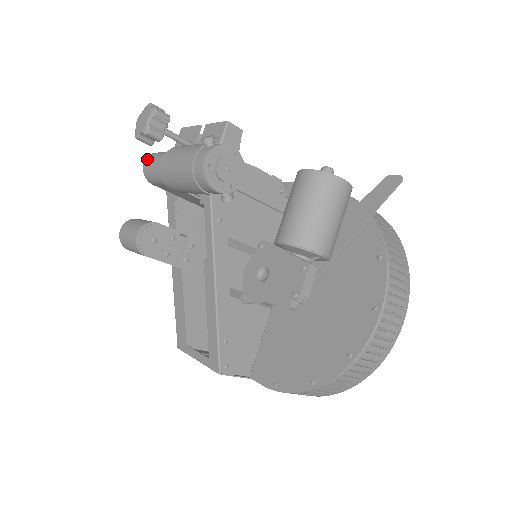
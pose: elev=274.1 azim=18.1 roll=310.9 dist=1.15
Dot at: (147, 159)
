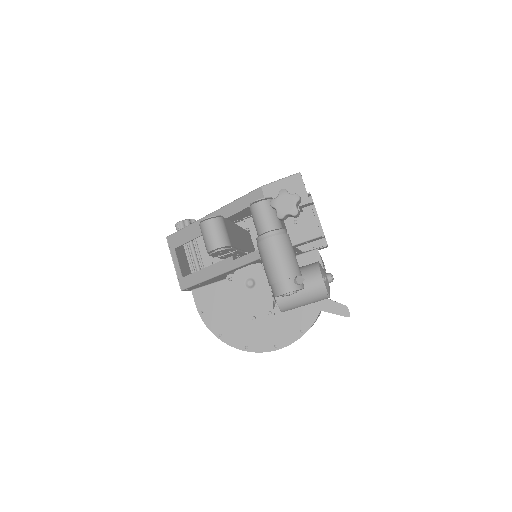
Dot at: (263, 204)
